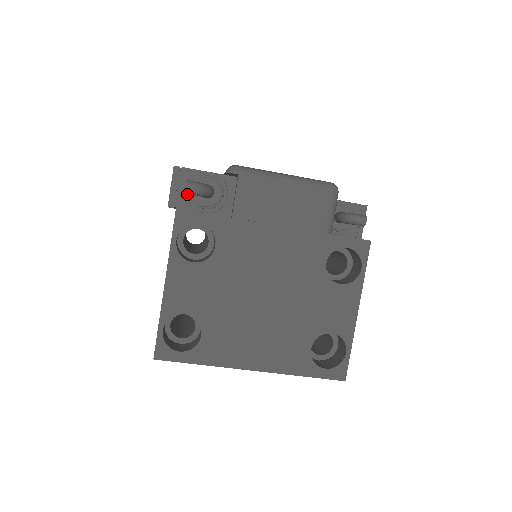
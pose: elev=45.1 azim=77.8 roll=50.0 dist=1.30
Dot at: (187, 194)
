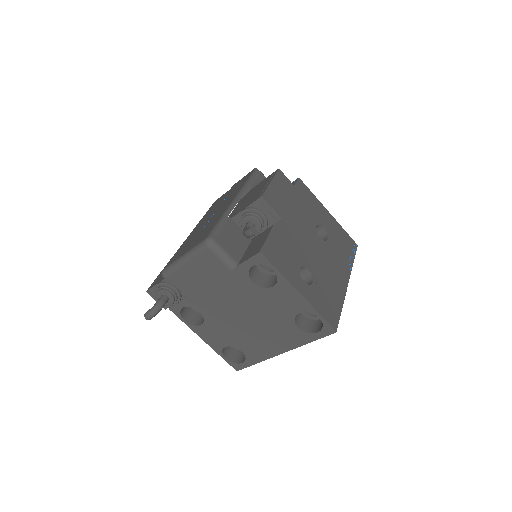
Dot at: occluded
